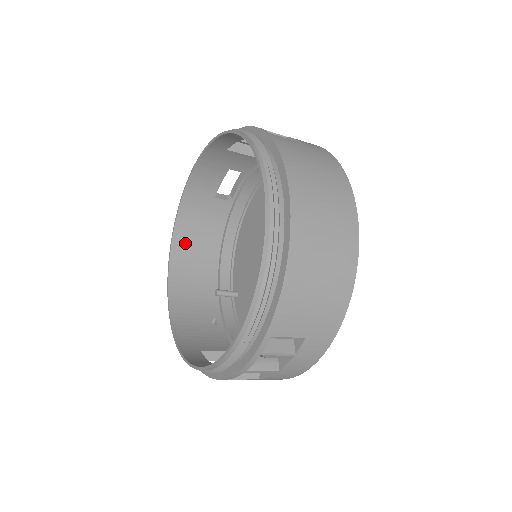
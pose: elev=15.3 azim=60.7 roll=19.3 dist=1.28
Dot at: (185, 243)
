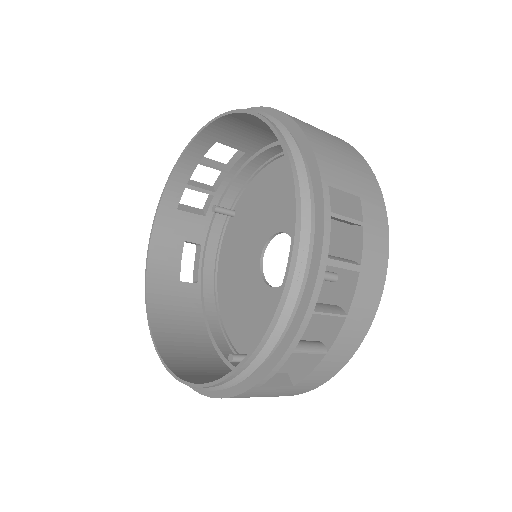
Dot at: (167, 333)
